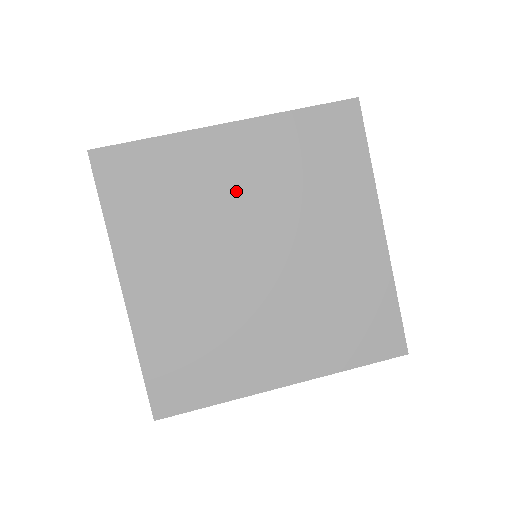
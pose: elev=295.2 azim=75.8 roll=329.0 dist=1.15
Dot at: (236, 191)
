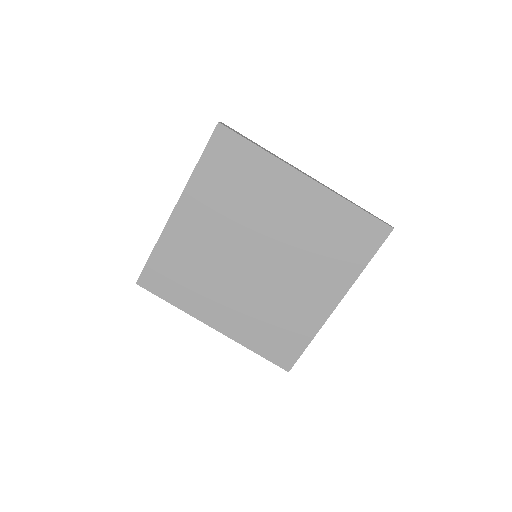
Dot at: (212, 236)
